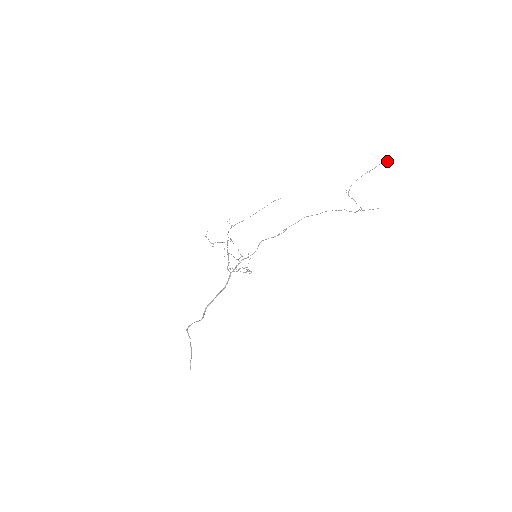
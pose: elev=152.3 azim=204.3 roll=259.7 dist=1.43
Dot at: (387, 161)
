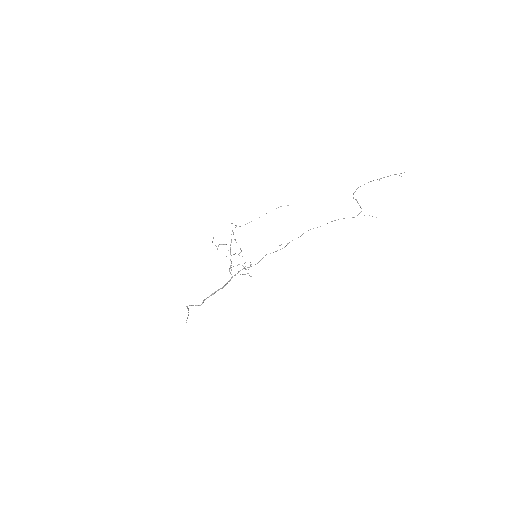
Dot at: (400, 173)
